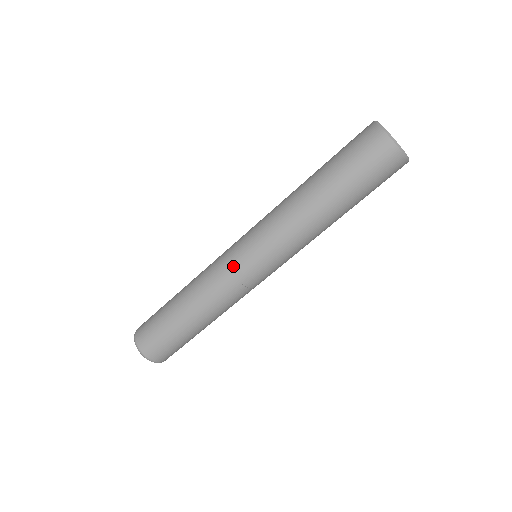
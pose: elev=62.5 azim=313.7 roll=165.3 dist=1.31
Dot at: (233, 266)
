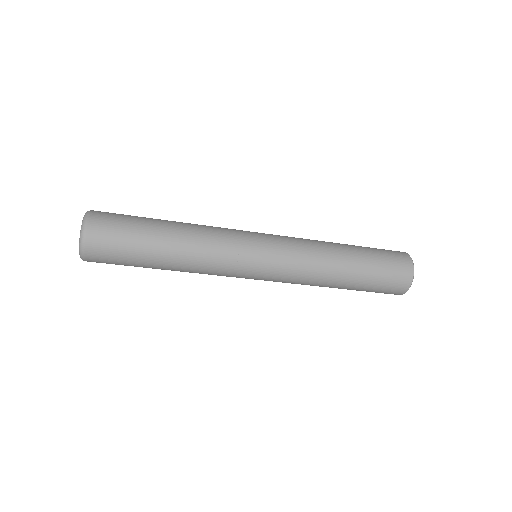
Dot at: (240, 275)
